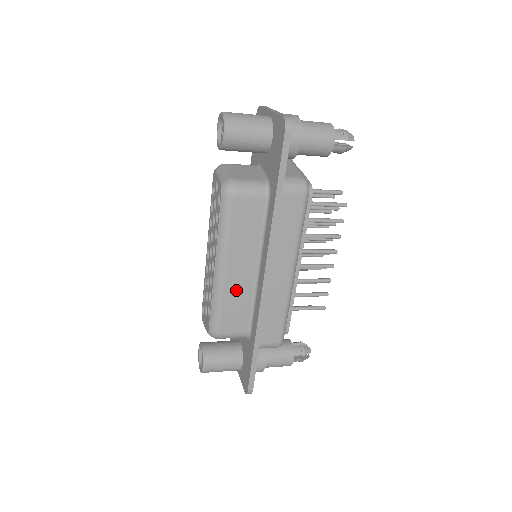
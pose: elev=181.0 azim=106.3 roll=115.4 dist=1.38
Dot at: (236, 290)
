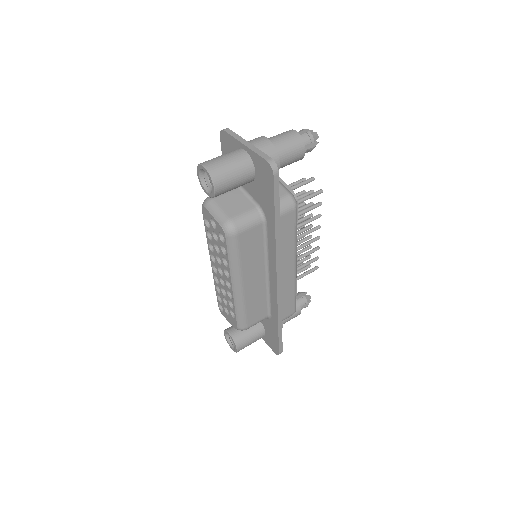
Dot at: (253, 295)
